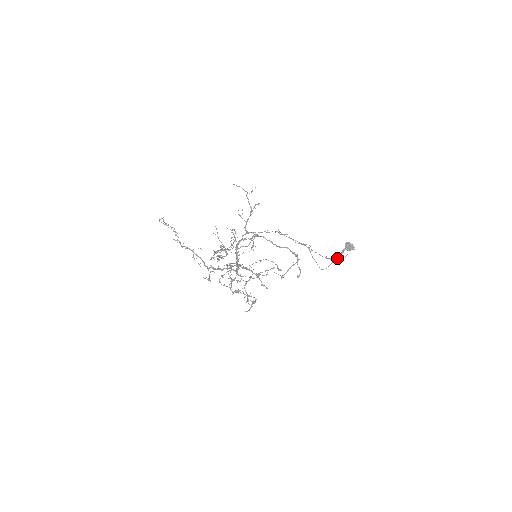
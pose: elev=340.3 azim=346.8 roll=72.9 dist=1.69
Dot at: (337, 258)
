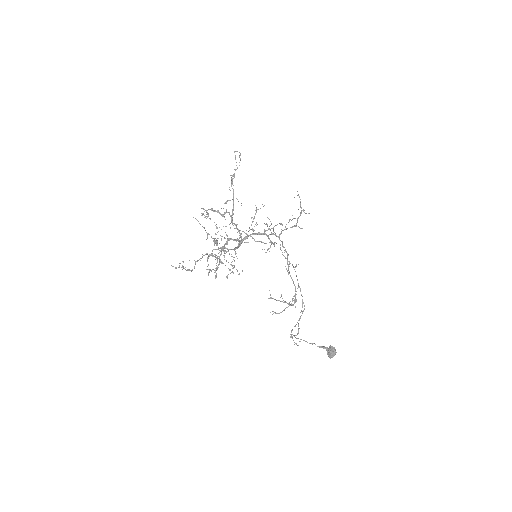
Dot at: occluded
